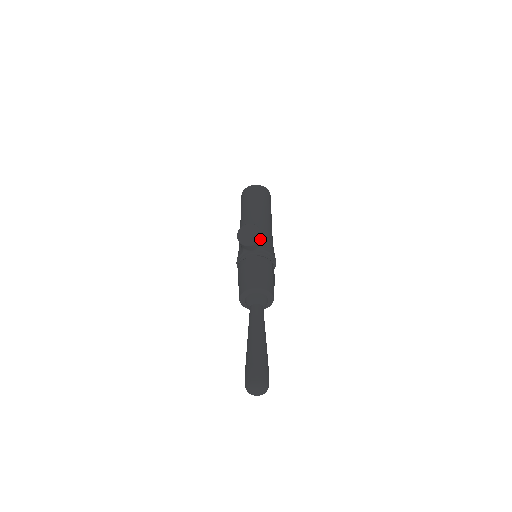
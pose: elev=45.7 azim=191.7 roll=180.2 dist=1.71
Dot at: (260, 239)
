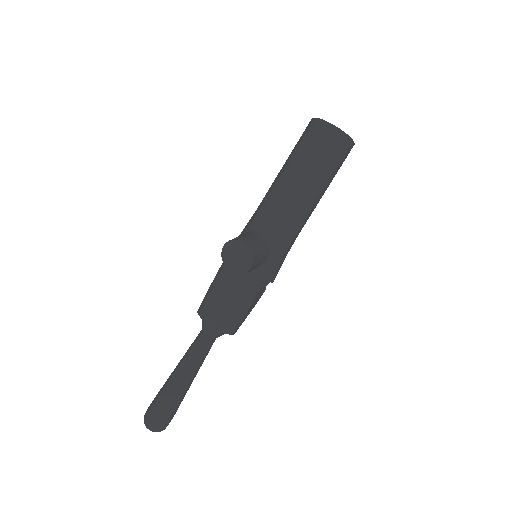
Dot at: (248, 271)
